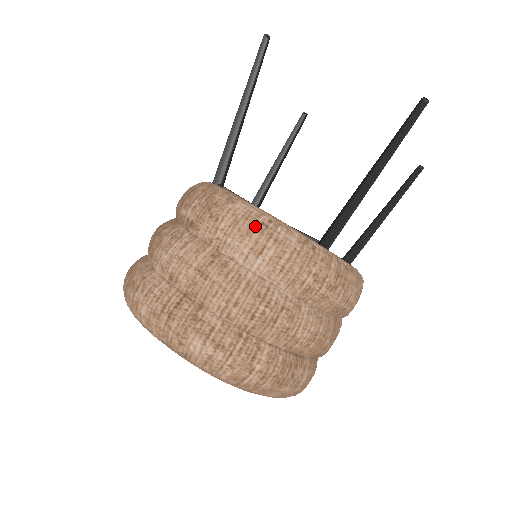
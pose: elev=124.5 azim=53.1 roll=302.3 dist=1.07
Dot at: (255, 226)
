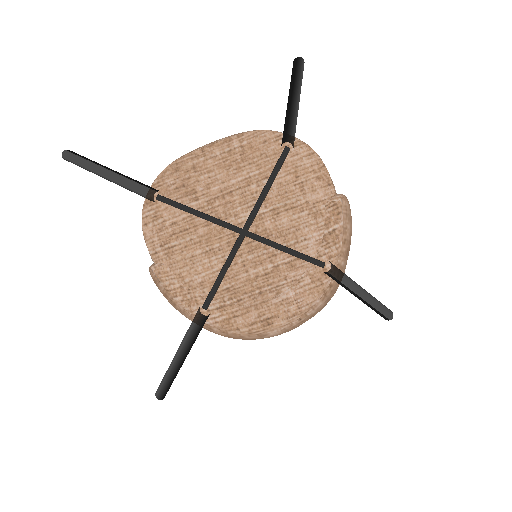
Dot at: (296, 327)
